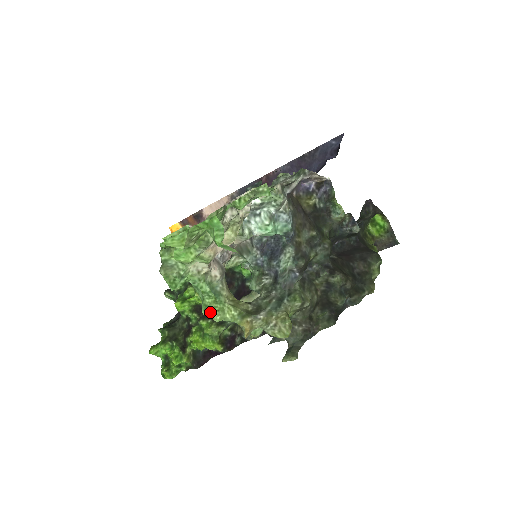
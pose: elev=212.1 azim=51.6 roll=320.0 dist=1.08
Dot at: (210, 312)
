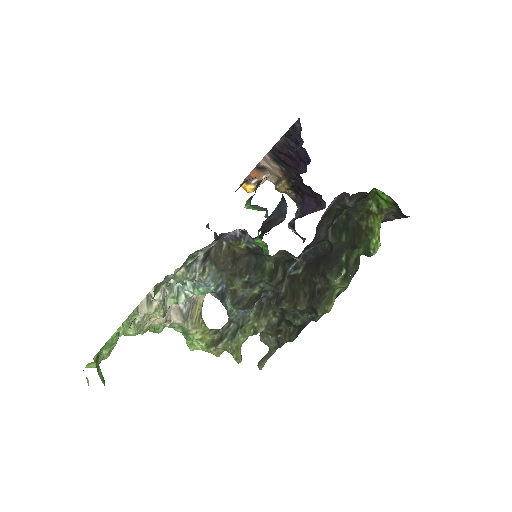
Dot at: (187, 344)
